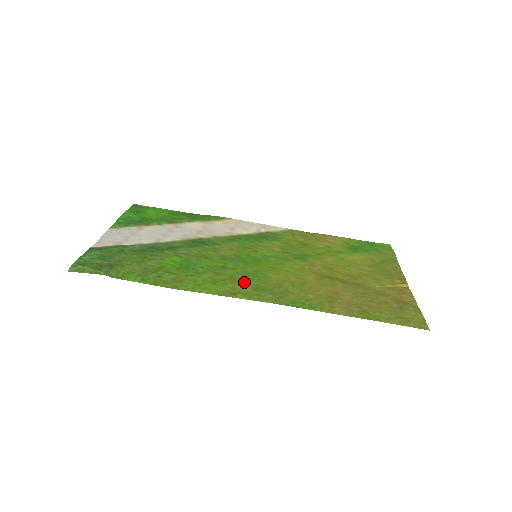
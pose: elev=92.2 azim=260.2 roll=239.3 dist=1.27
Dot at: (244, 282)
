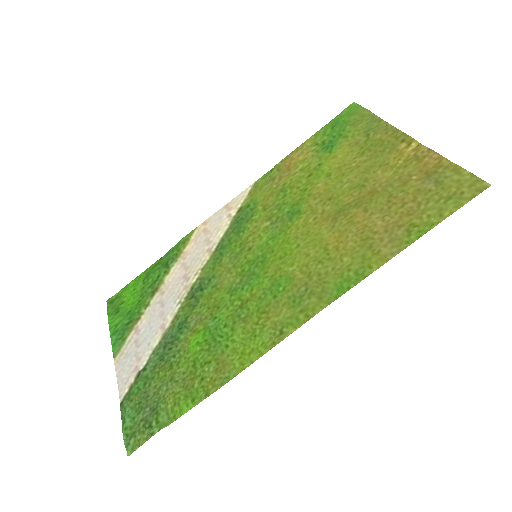
Dot at: (276, 306)
